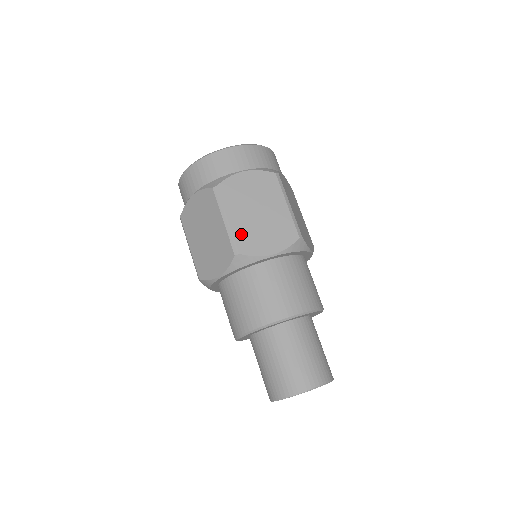
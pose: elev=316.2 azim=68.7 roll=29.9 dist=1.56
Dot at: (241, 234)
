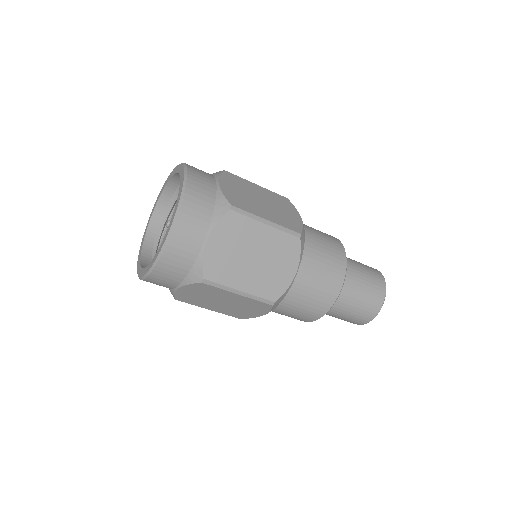
Dot at: (261, 288)
